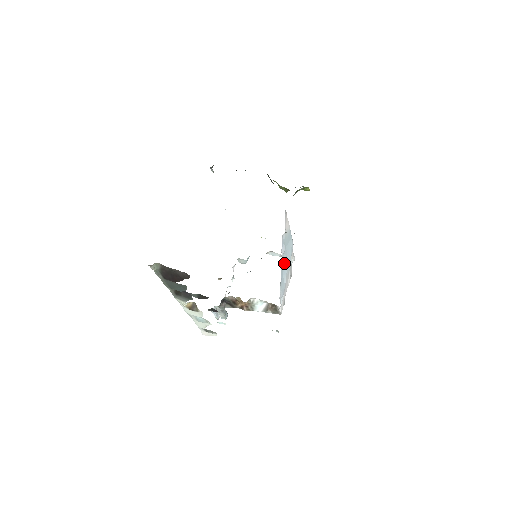
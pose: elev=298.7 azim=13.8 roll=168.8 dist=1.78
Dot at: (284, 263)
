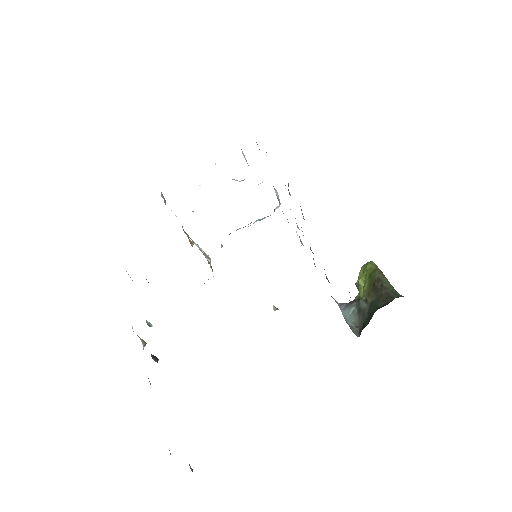
Dot at: occluded
